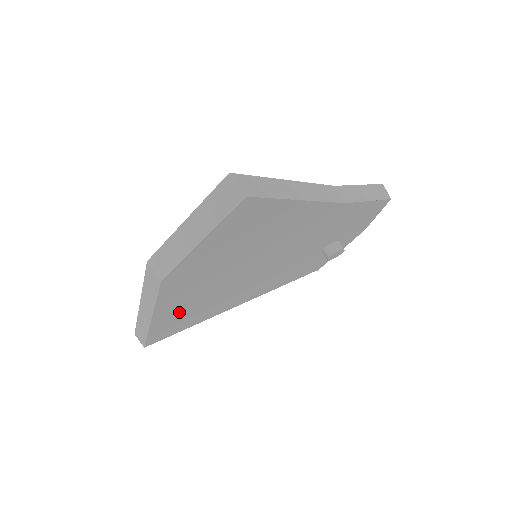
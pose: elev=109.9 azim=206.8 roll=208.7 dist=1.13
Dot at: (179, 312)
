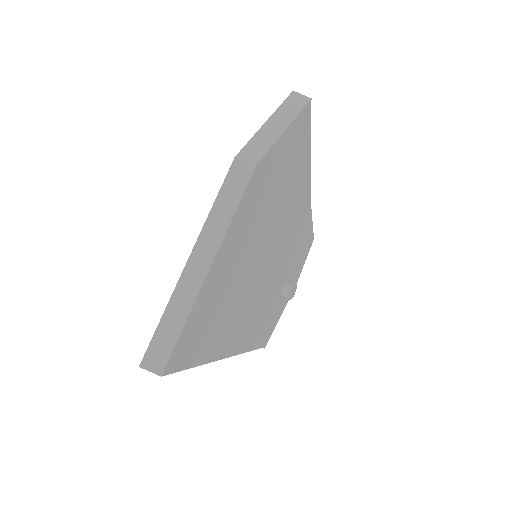
Dot at: (219, 285)
